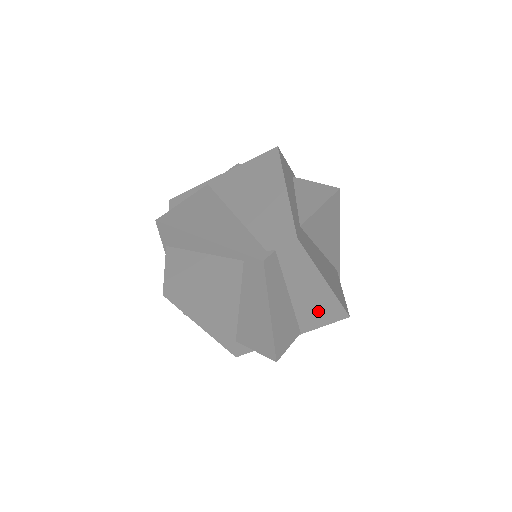
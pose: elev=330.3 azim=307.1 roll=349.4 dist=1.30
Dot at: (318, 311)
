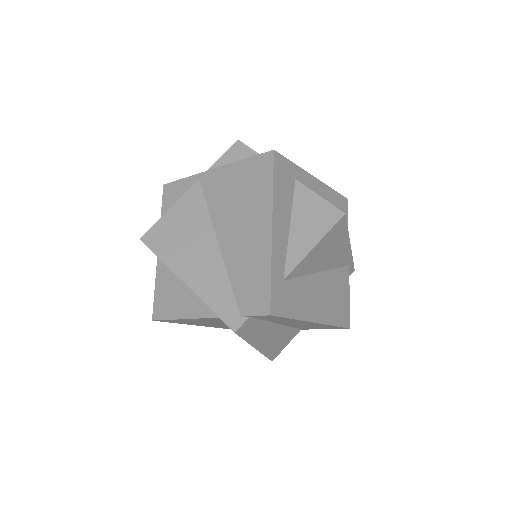
Dot at: (314, 327)
